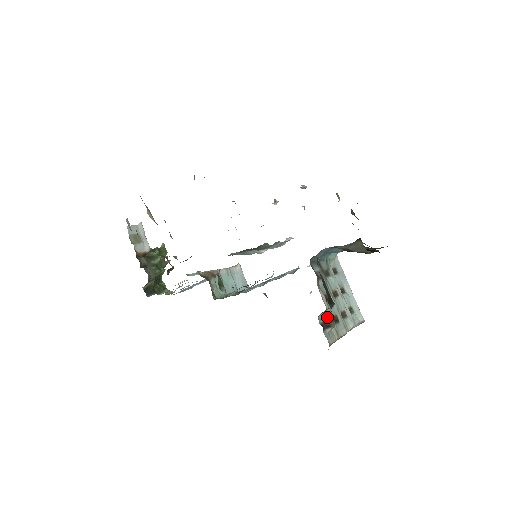
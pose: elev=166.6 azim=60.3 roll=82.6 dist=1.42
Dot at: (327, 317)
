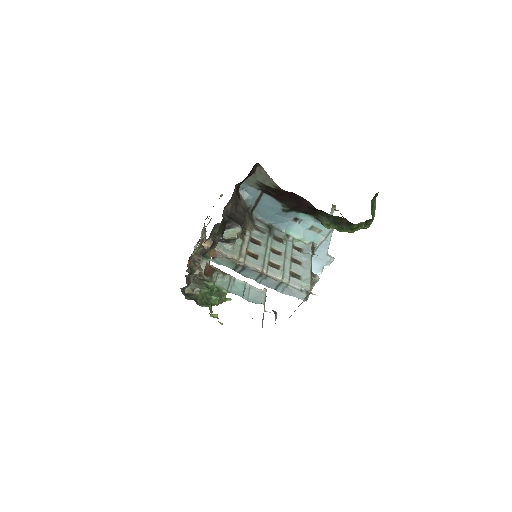
Dot at: (231, 237)
